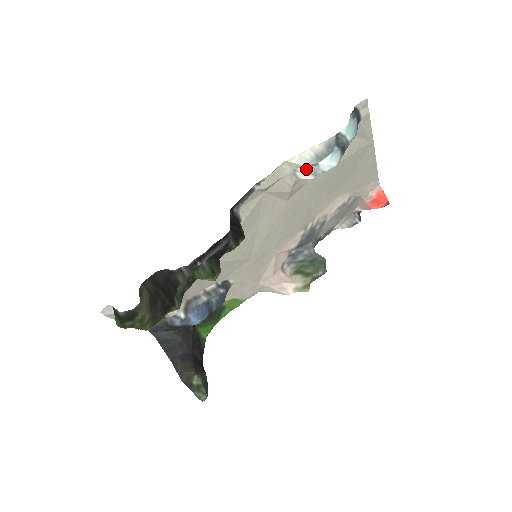
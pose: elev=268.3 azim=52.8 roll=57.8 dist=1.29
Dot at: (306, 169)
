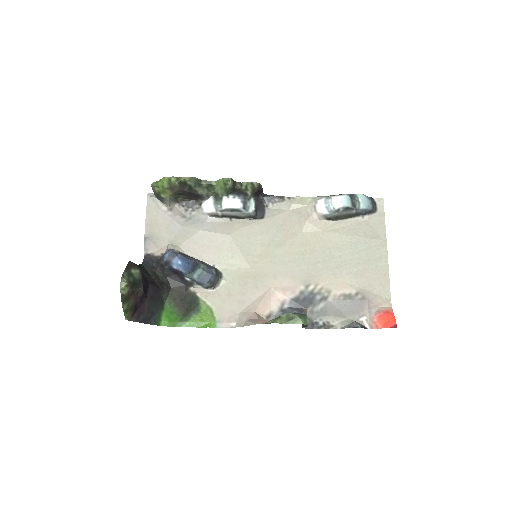
Dot at: (323, 201)
